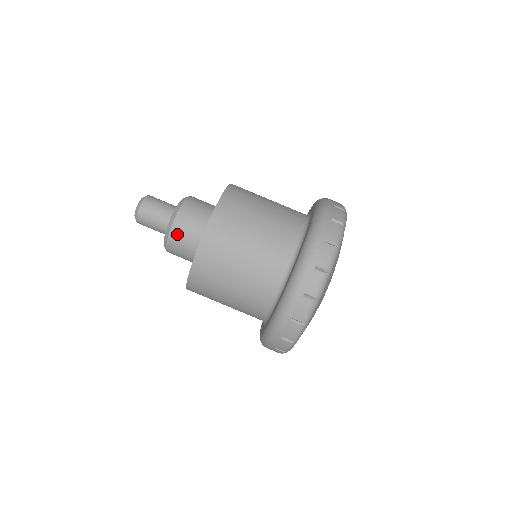
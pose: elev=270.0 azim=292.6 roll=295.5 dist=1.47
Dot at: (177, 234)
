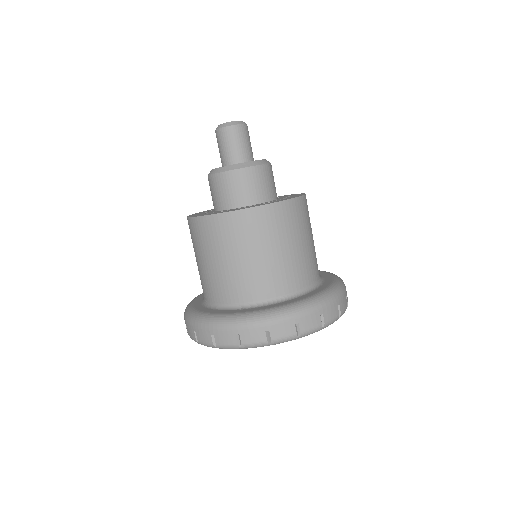
Dot at: (217, 182)
